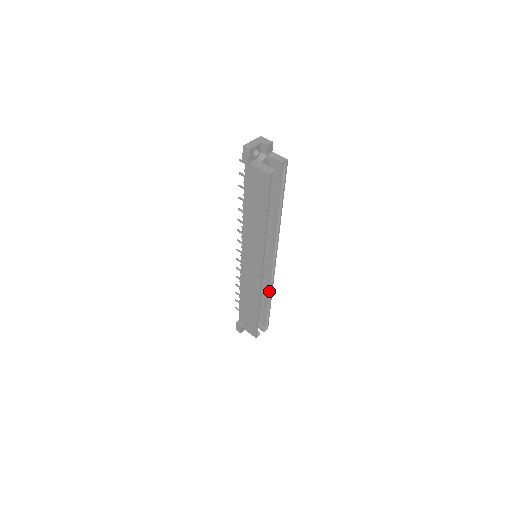
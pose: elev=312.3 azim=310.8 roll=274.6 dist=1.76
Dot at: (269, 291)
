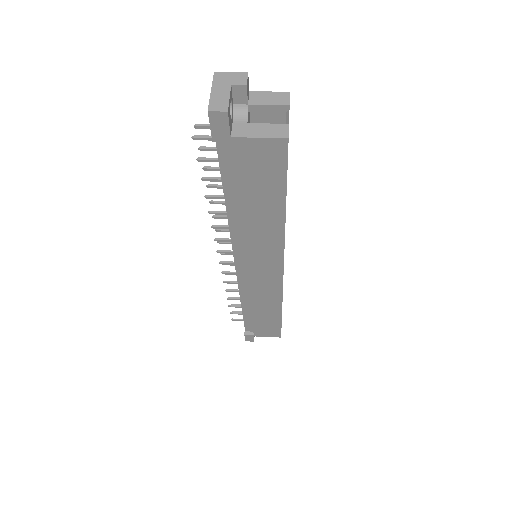
Dot at: occluded
